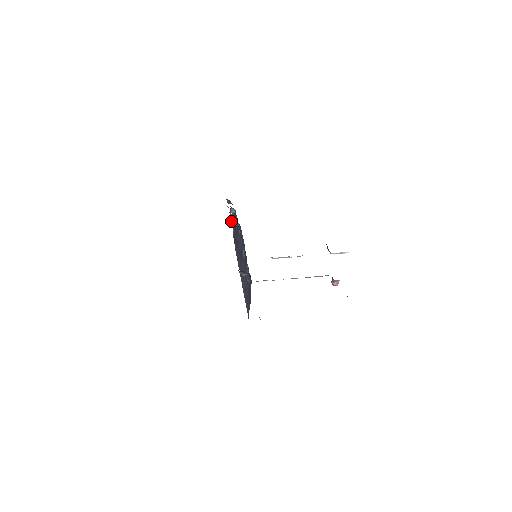
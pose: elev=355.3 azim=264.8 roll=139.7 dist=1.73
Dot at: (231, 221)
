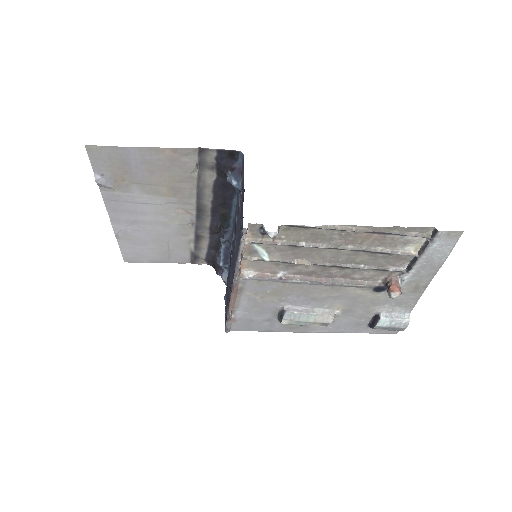
Dot at: occluded
